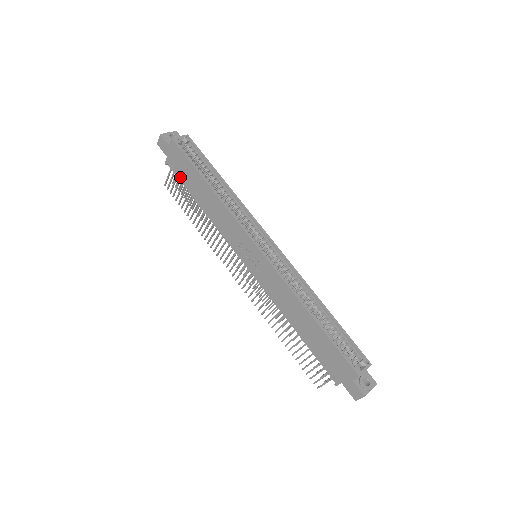
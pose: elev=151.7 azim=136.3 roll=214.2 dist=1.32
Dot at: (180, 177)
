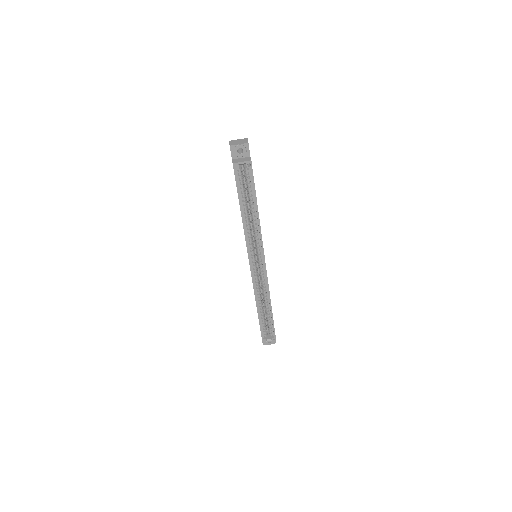
Dot at: occluded
